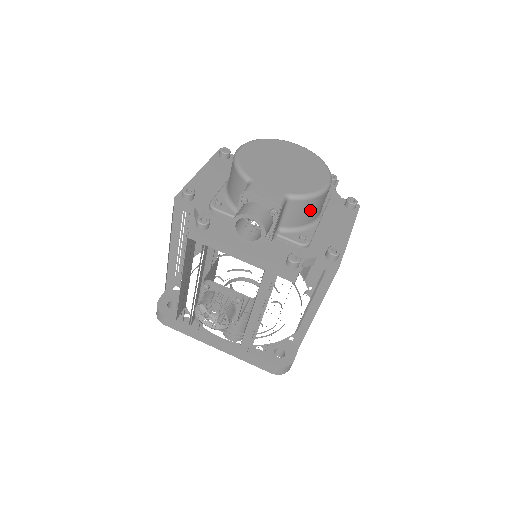
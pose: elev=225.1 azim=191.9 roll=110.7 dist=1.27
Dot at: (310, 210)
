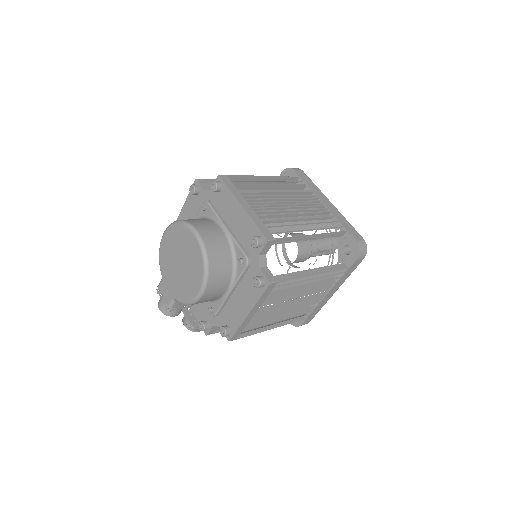
Dot at: occluded
